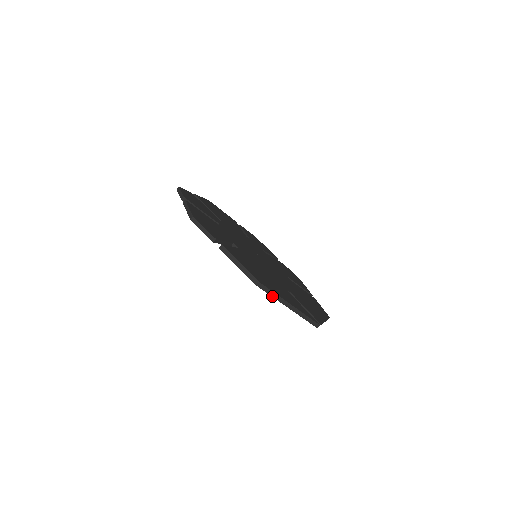
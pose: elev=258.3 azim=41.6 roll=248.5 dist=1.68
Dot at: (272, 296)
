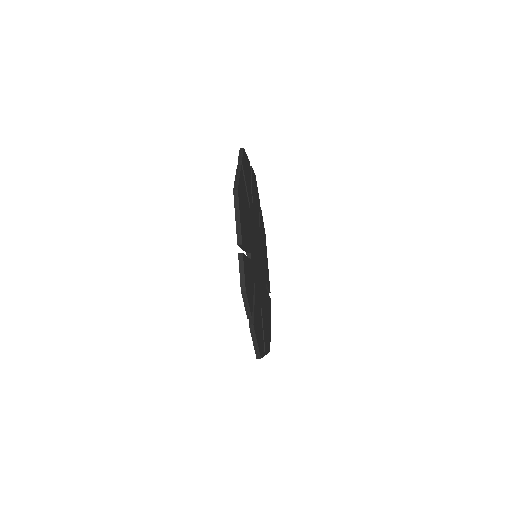
Dot at: occluded
